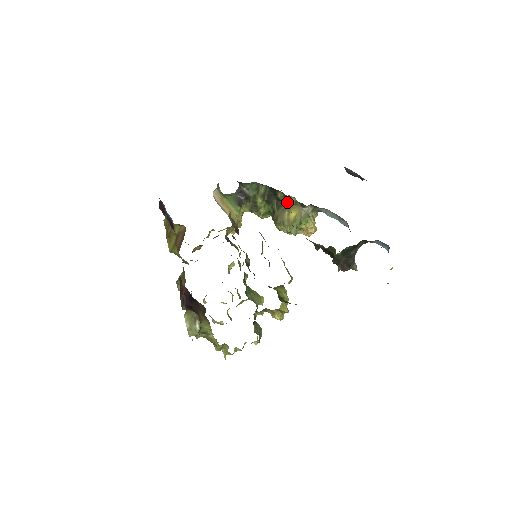
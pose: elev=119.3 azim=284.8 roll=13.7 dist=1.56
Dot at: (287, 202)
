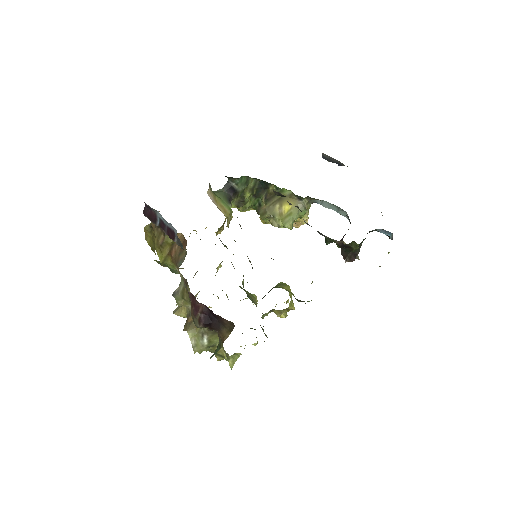
Dot at: occluded
